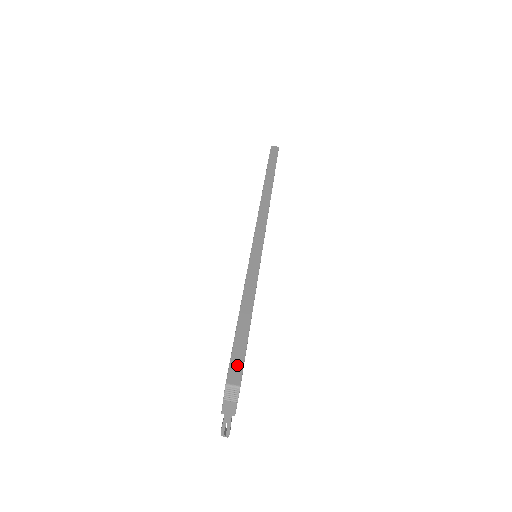
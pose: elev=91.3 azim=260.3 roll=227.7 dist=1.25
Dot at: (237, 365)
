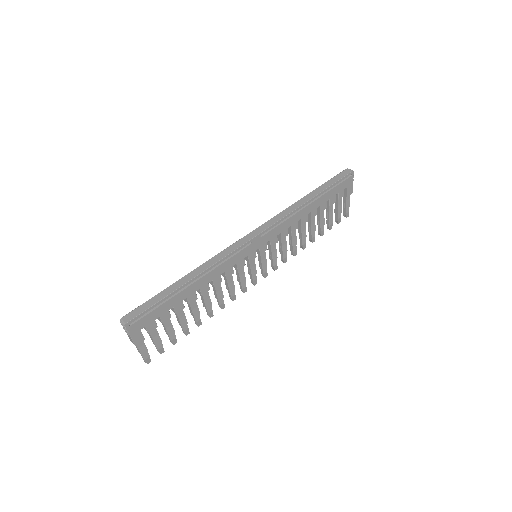
Dot at: (137, 312)
